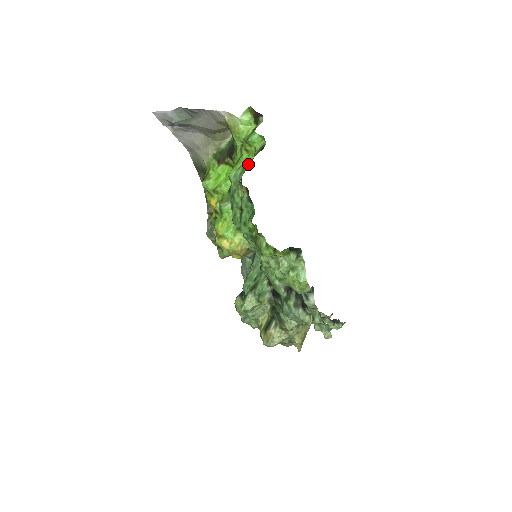
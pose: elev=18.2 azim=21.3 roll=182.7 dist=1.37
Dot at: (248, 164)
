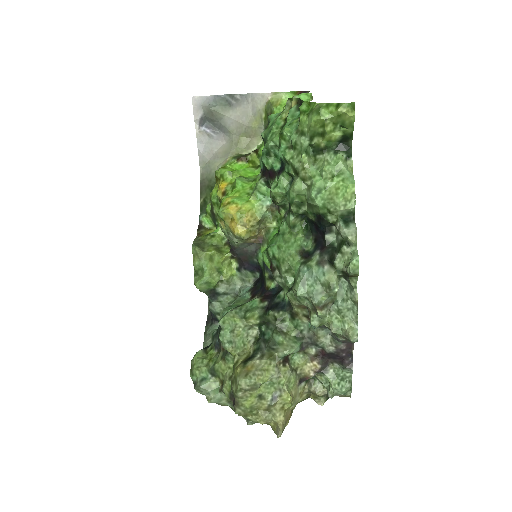
Dot at: occluded
